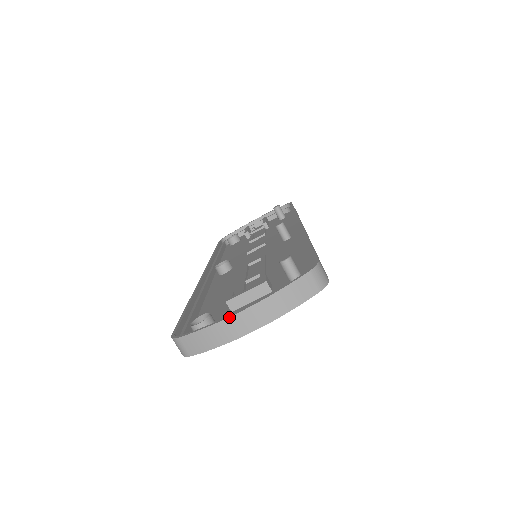
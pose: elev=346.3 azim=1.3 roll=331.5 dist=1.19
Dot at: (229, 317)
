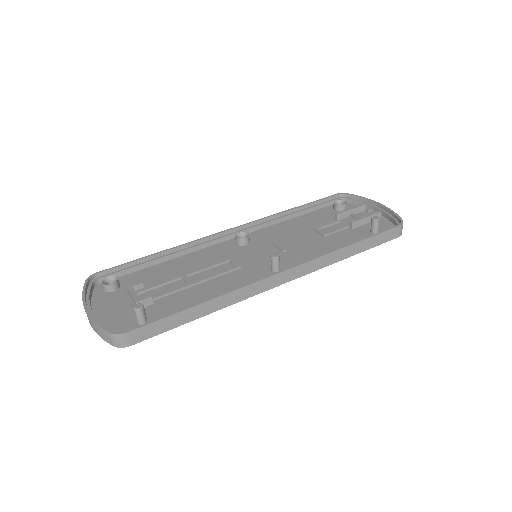
Dot at: (83, 304)
